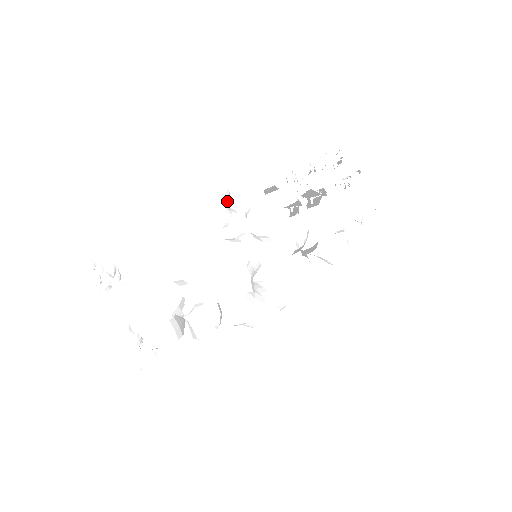
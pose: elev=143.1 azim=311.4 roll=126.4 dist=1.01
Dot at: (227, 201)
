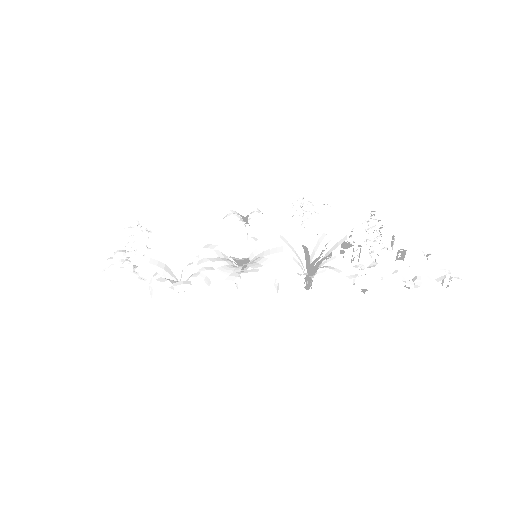
Dot at: (243, 215)
